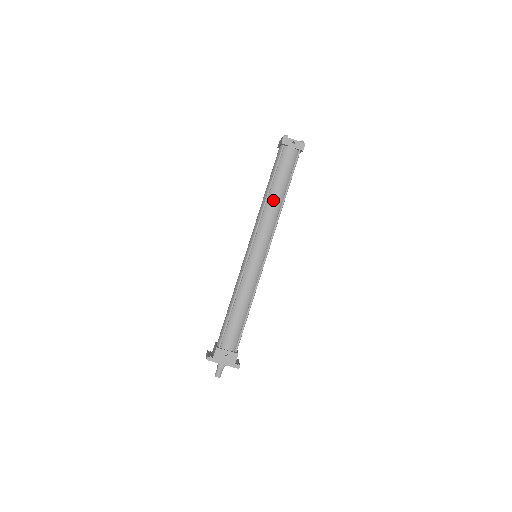
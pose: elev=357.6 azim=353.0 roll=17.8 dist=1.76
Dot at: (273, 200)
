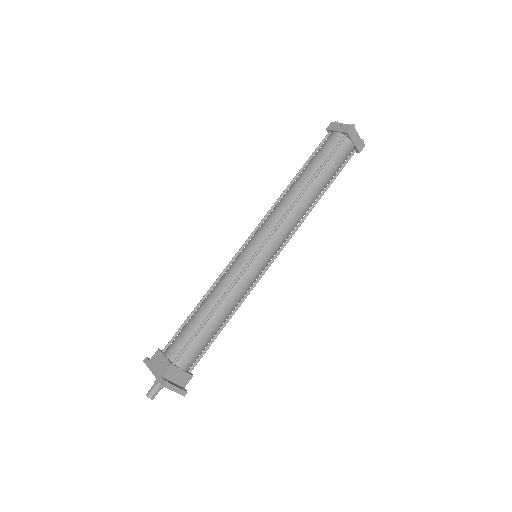
Dot at: (292, 187)
